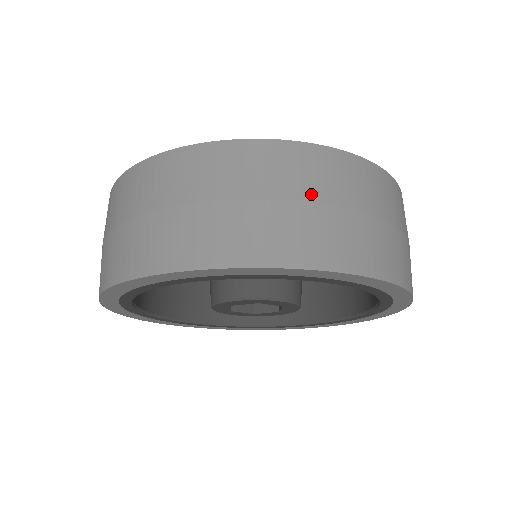
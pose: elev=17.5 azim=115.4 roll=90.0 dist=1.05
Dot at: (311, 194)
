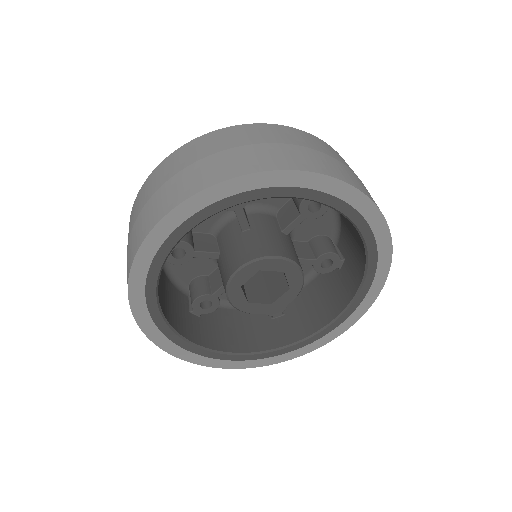
Dot at: (244, 142)
